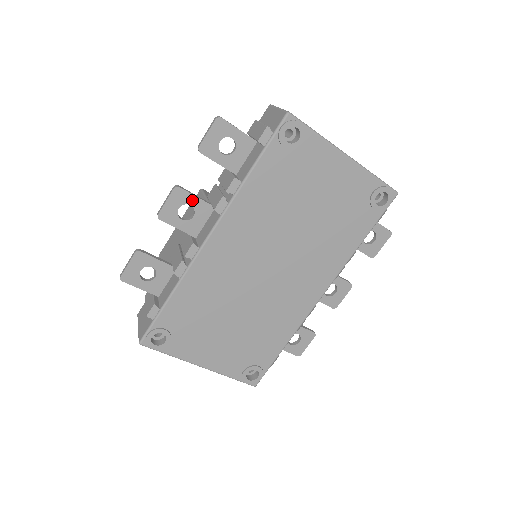
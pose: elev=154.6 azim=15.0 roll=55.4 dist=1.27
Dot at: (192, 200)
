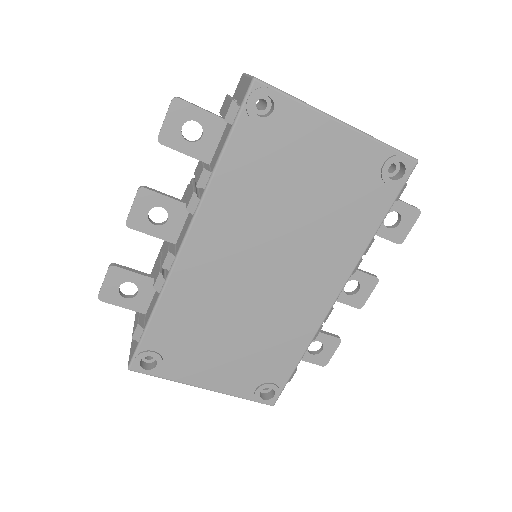
Dot at: (162, 201)
